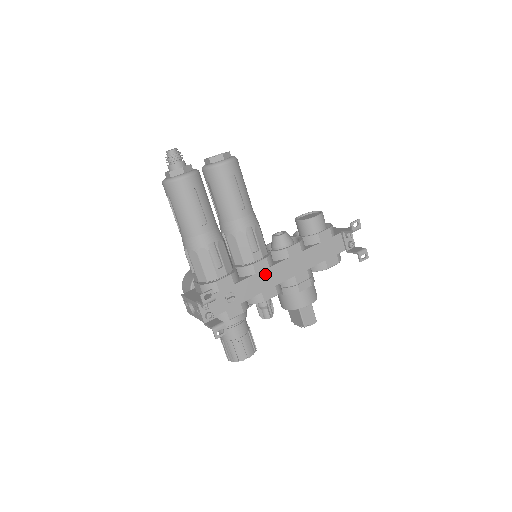
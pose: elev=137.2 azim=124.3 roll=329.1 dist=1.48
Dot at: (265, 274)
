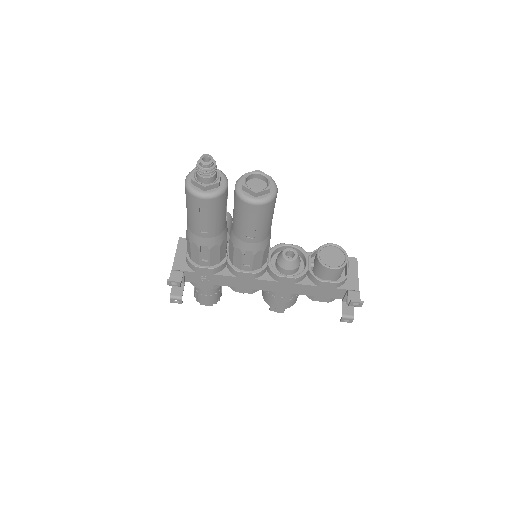
Dot at: (247, 280)
